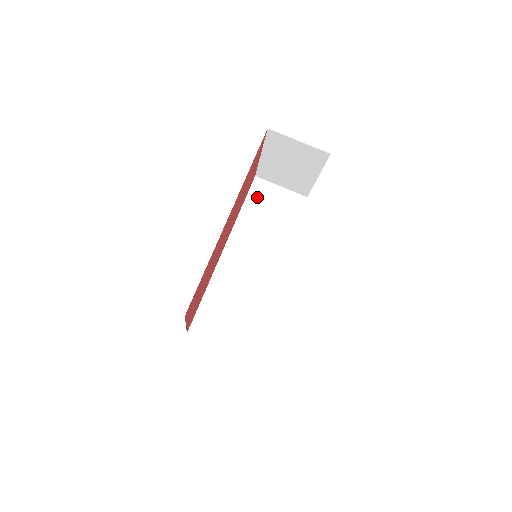
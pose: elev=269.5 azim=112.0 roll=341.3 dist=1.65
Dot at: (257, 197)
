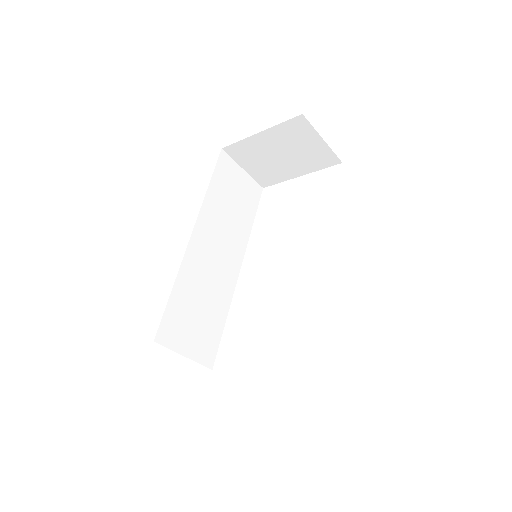
Dot at: (223, 175)
